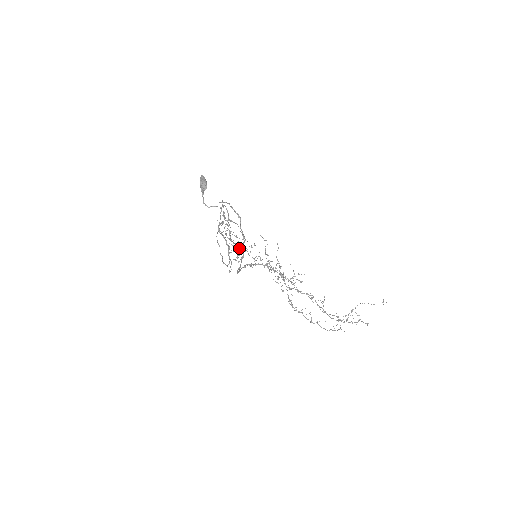
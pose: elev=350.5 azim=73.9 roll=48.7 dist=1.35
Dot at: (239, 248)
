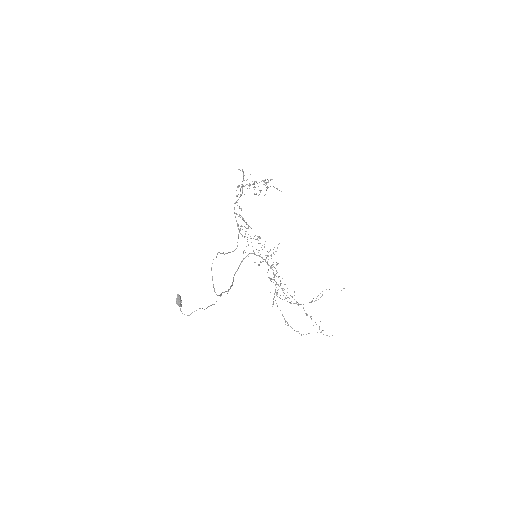
Dot at: (266, 189)
